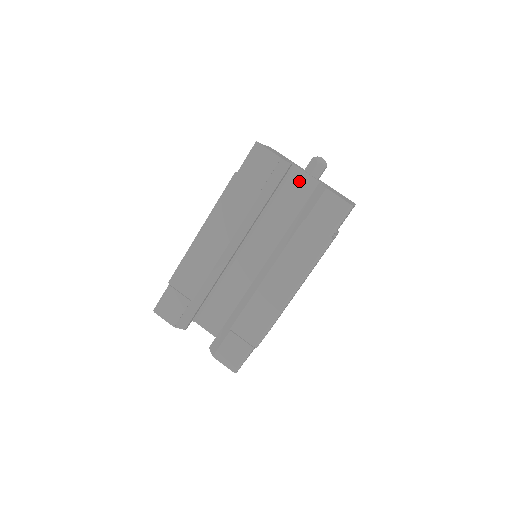
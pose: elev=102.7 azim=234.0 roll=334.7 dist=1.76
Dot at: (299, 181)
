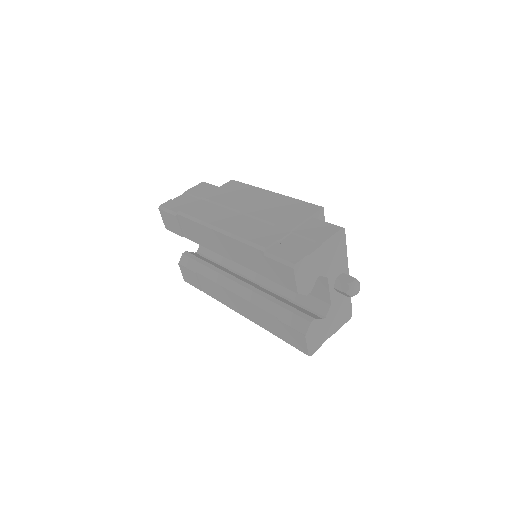
Dot at: (319, 283)
